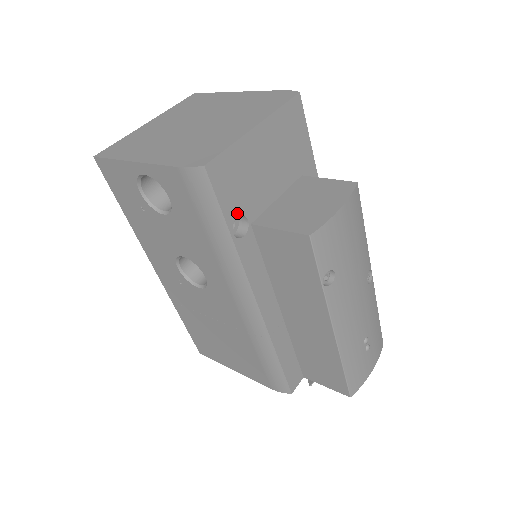
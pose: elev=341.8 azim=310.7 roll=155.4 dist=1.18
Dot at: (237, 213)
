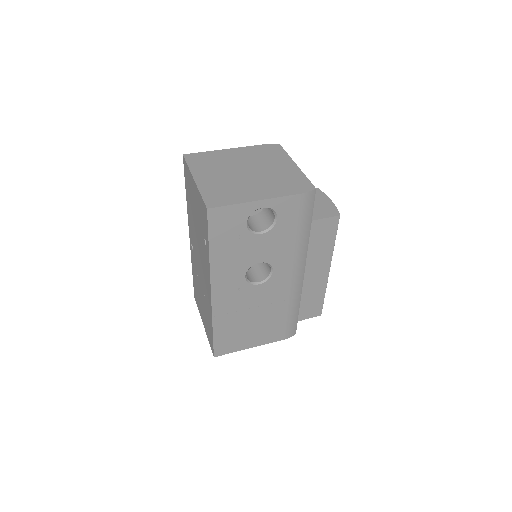
Dot at: occluded
